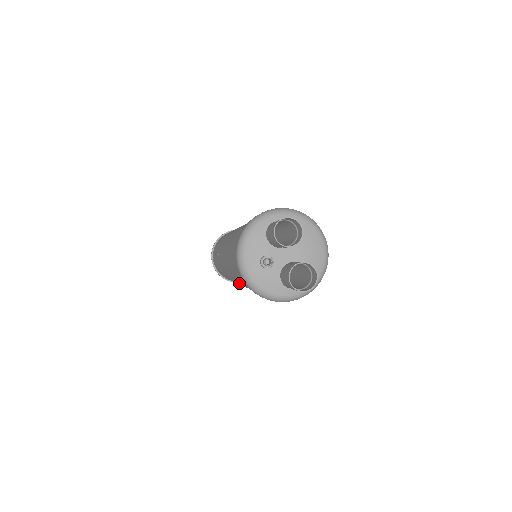
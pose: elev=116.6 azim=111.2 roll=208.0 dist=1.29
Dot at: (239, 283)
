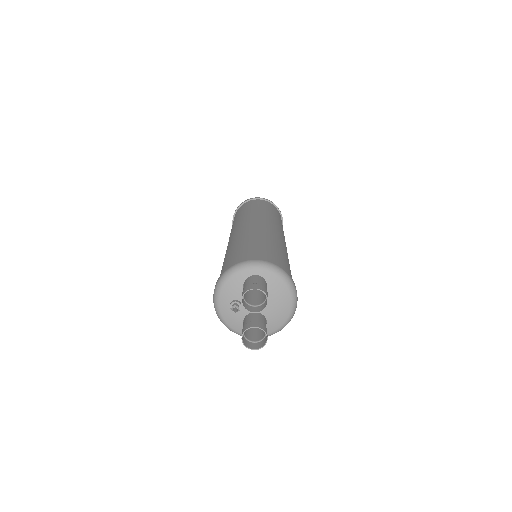
Dot at: occluded
